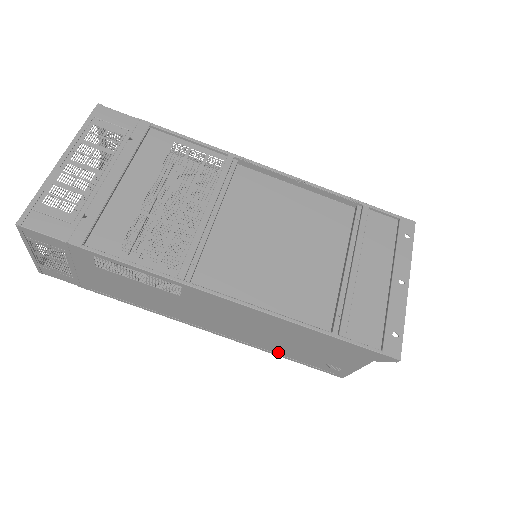
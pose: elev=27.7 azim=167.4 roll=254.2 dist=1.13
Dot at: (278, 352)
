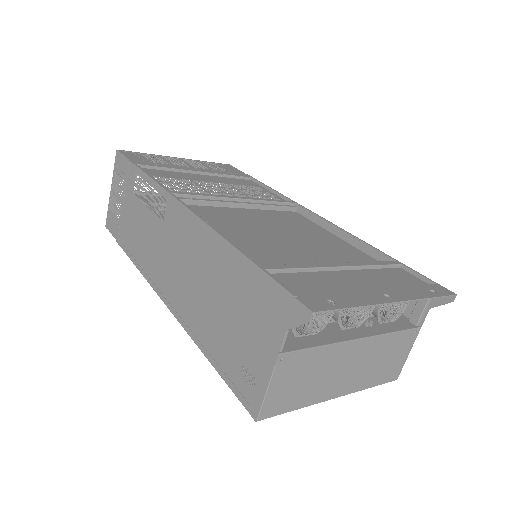
Dot at: (206, 342)
